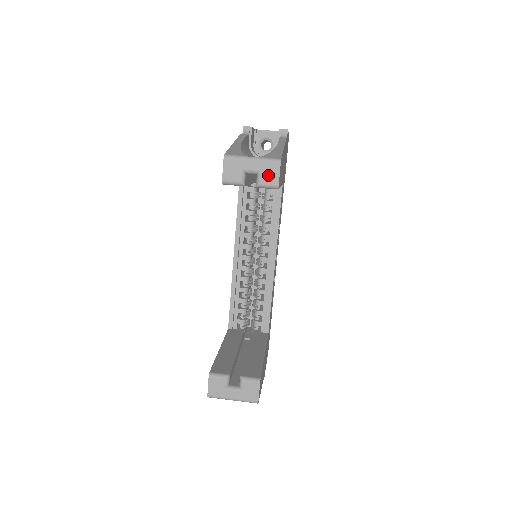
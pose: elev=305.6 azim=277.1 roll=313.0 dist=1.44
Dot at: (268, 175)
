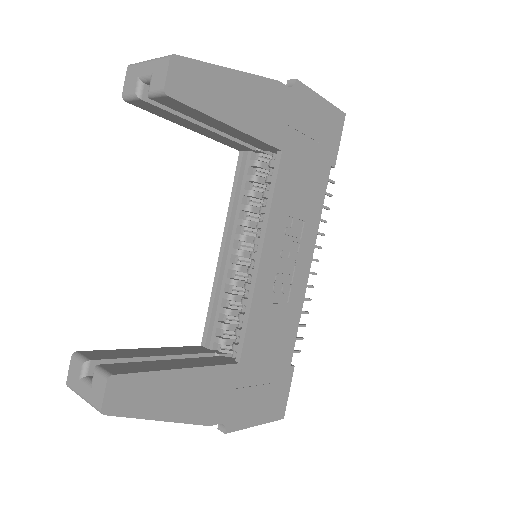
Dot at: (157, 77)
